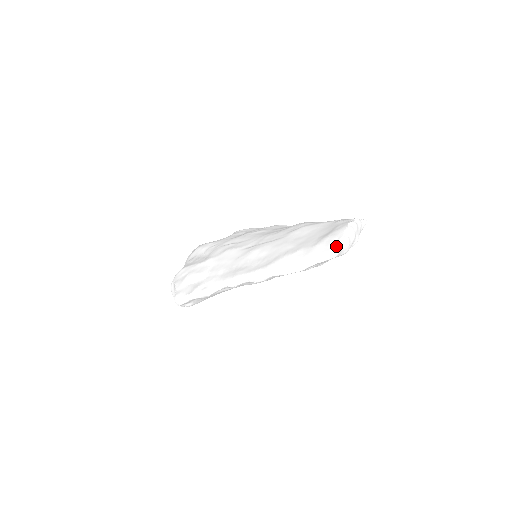
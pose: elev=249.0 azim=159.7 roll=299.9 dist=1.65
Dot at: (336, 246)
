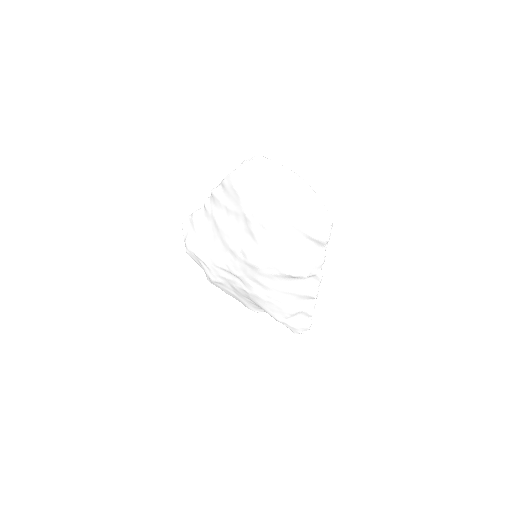
Dot at: (263, 157)
